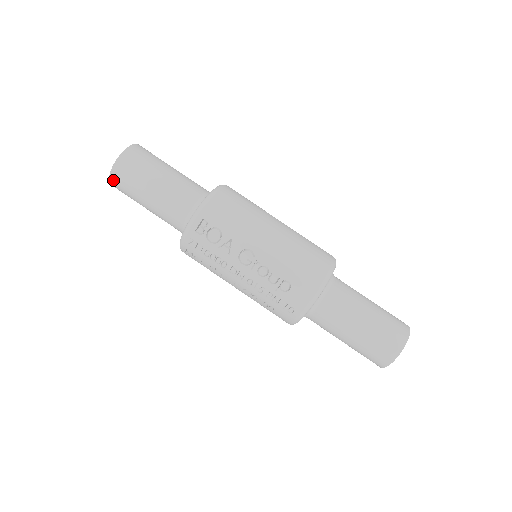
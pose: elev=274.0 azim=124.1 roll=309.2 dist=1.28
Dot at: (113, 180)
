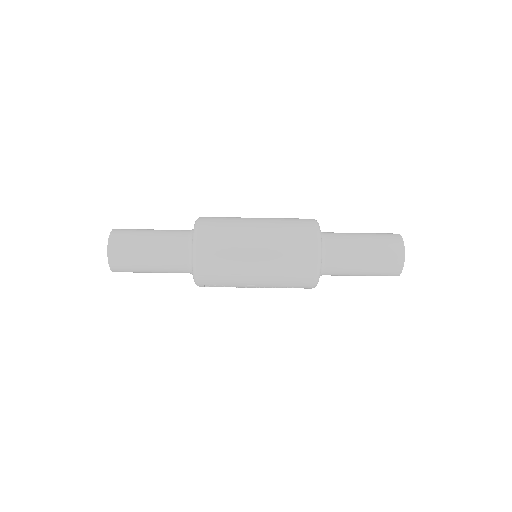
Dot at: occluded
